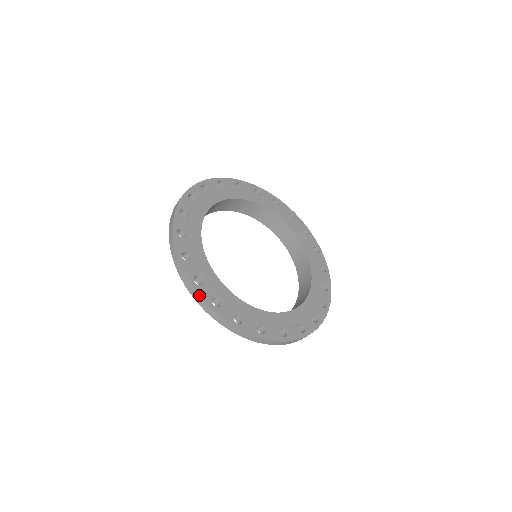
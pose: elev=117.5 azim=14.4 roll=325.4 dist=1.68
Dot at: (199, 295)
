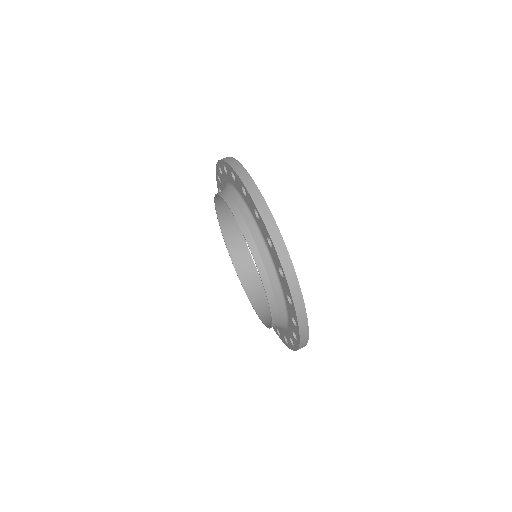
Dot at: occluded
